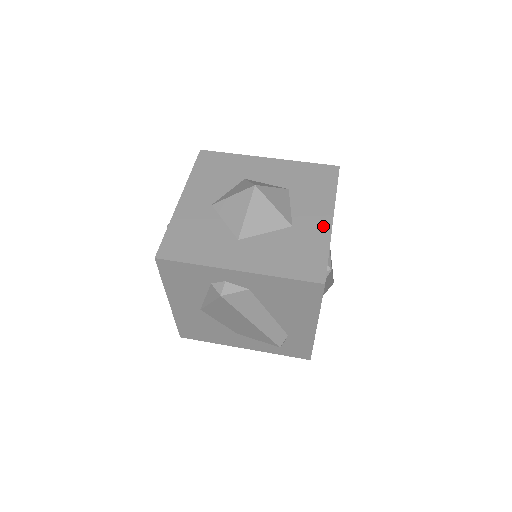
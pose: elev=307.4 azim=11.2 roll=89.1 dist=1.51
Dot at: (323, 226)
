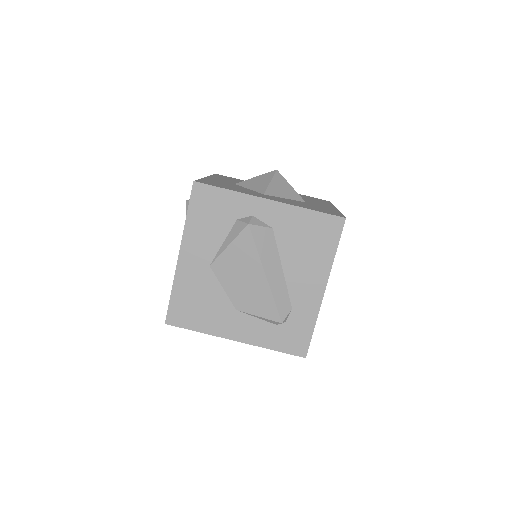
Dot at: (330, 208)
